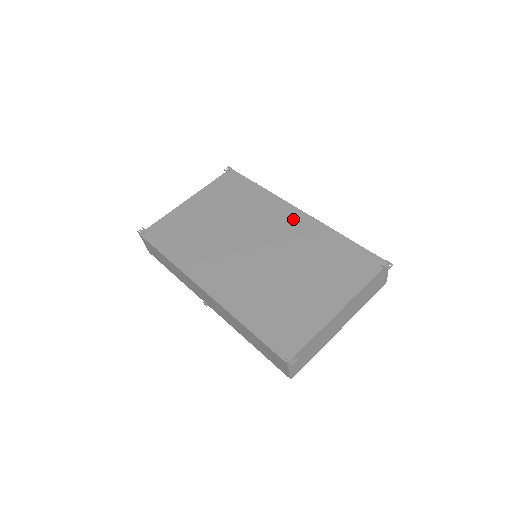
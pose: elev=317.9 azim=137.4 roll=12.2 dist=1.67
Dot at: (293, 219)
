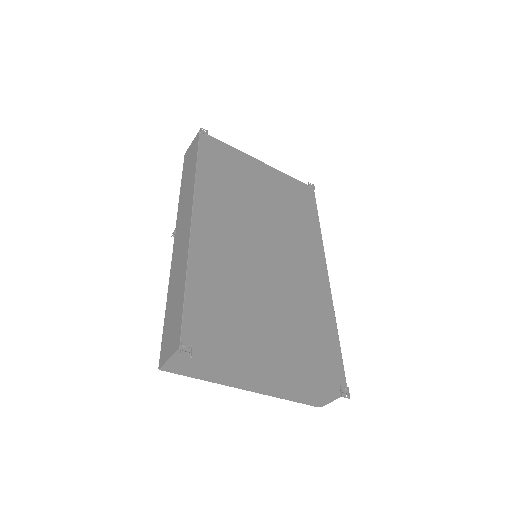
Dot at: (316, 270)
